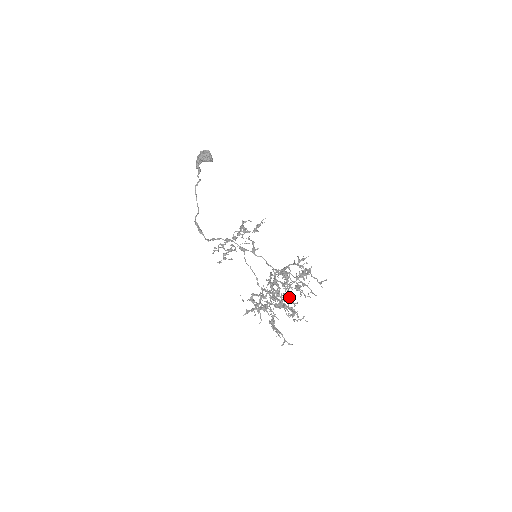
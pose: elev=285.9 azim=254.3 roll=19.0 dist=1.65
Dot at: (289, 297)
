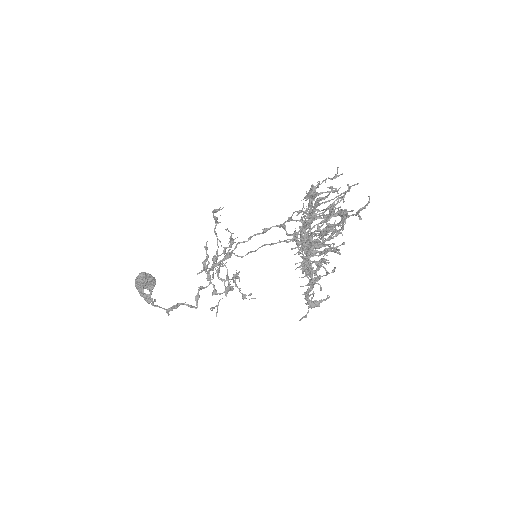
Dot at: (332, 232)
